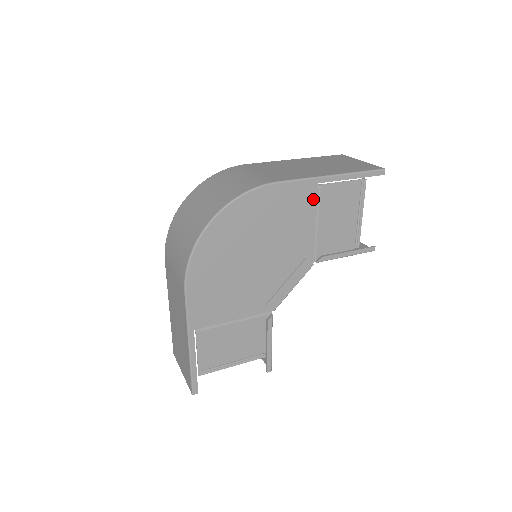
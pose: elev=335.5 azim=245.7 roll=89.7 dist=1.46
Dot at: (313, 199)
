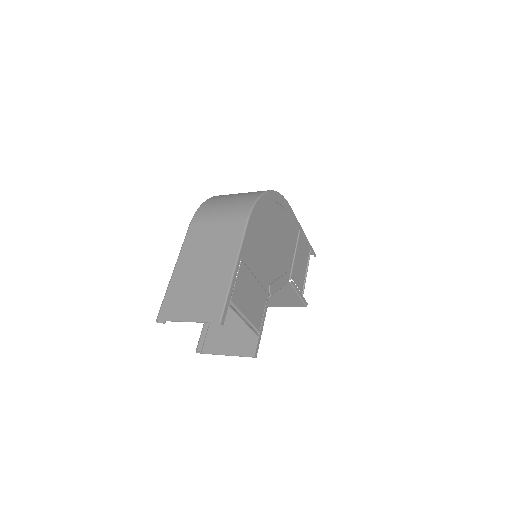
Dot at: (296, 236)
